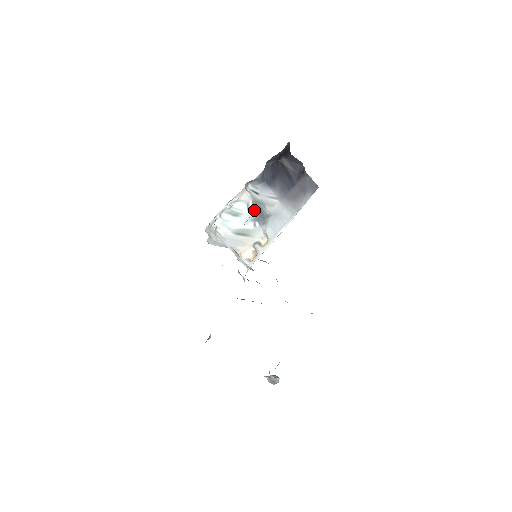
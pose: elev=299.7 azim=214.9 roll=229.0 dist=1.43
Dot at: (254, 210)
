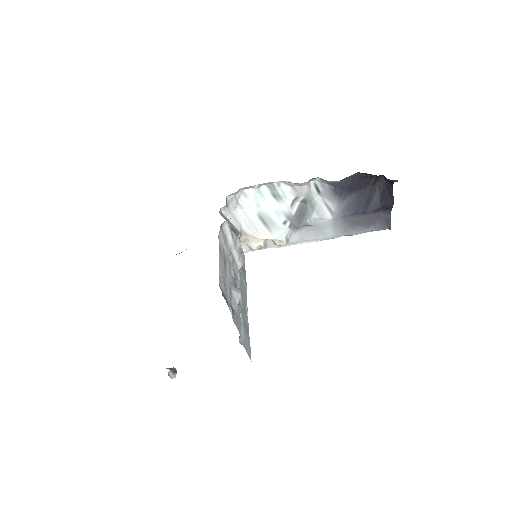
Dot at: (298, 208)
